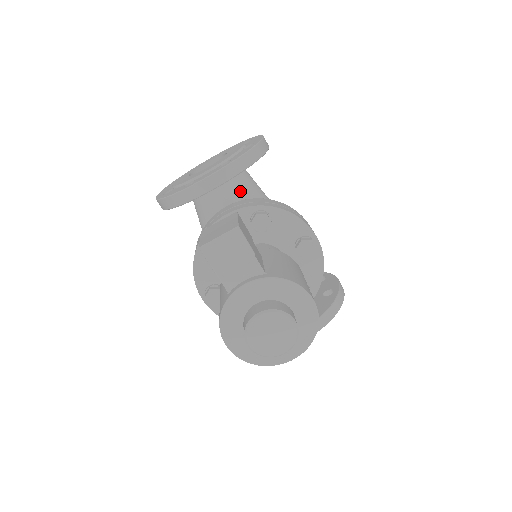
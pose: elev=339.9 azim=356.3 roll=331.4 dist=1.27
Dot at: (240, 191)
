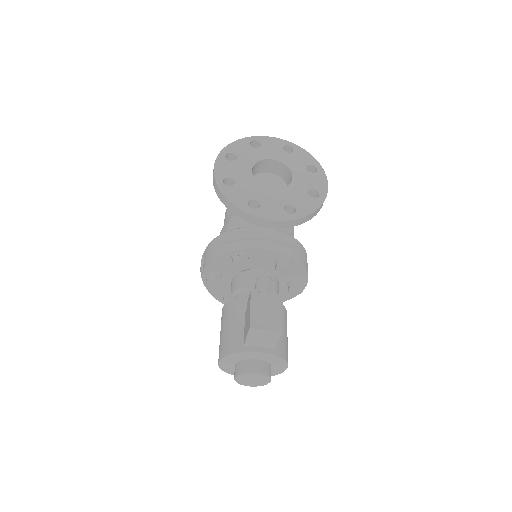
Dot at: occluded
